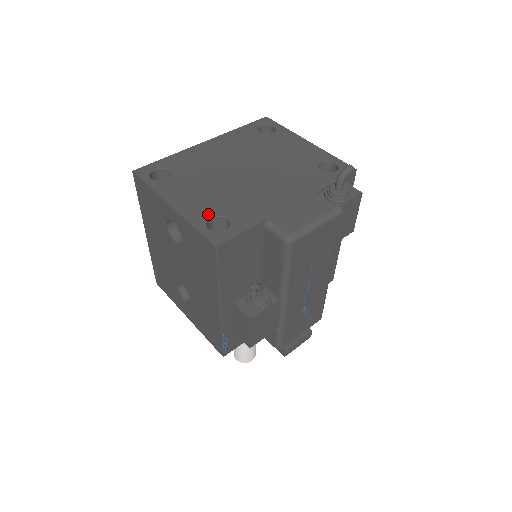
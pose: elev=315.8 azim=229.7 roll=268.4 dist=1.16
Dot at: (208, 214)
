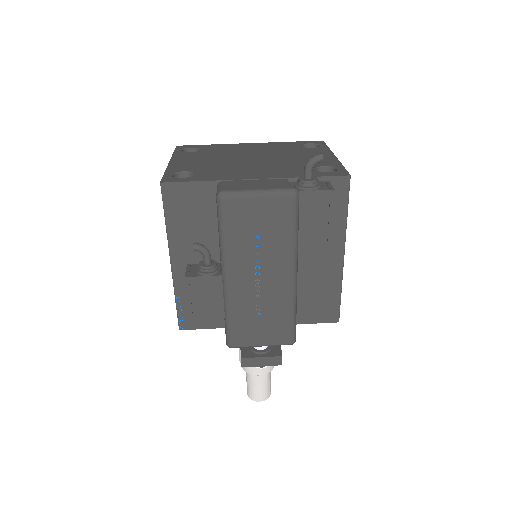
Dot at: (185, 169)
